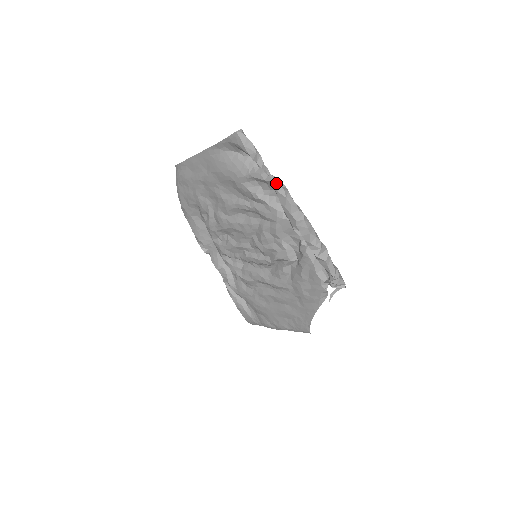
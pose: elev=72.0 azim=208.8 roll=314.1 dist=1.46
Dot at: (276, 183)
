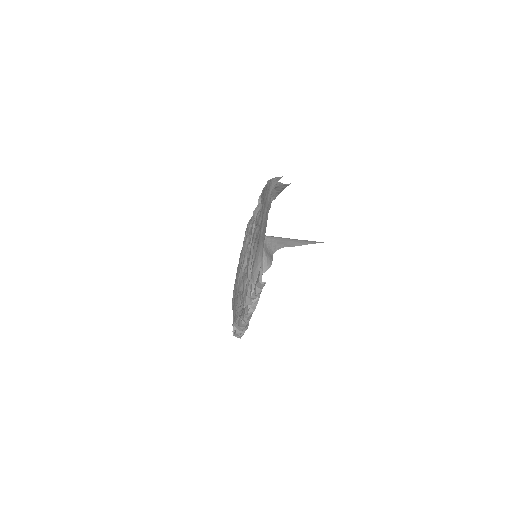
Dot at: (248, 308)
